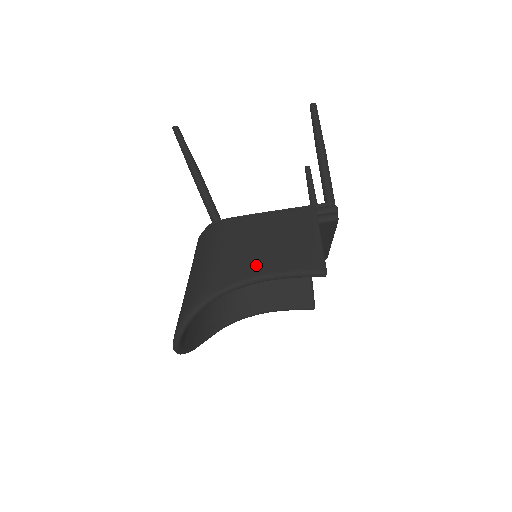
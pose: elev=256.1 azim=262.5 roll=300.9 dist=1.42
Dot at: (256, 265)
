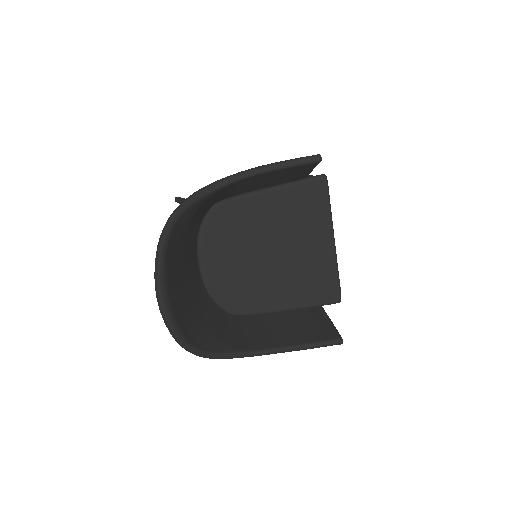
Dot at: occluded
